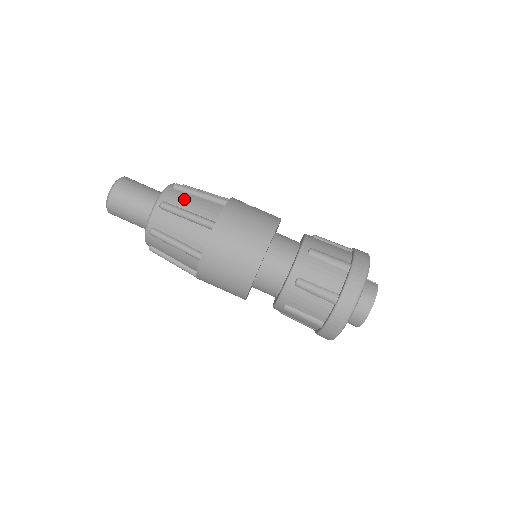
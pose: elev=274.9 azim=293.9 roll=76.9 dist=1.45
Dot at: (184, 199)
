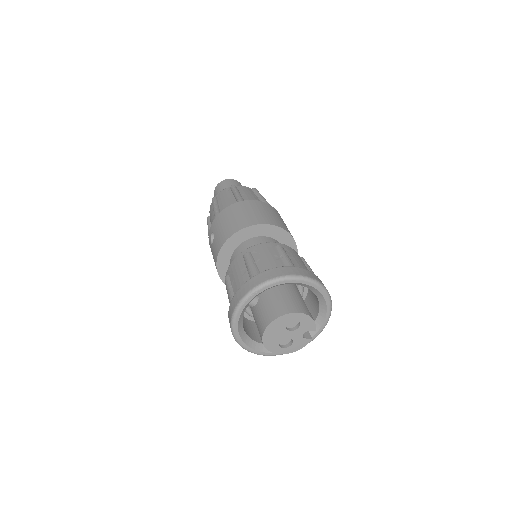
Dot at: occluded
